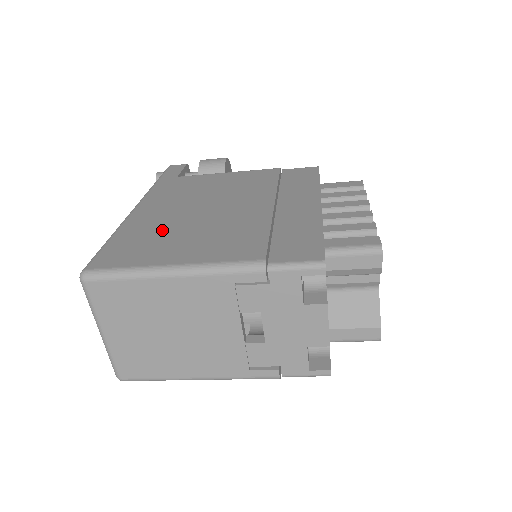
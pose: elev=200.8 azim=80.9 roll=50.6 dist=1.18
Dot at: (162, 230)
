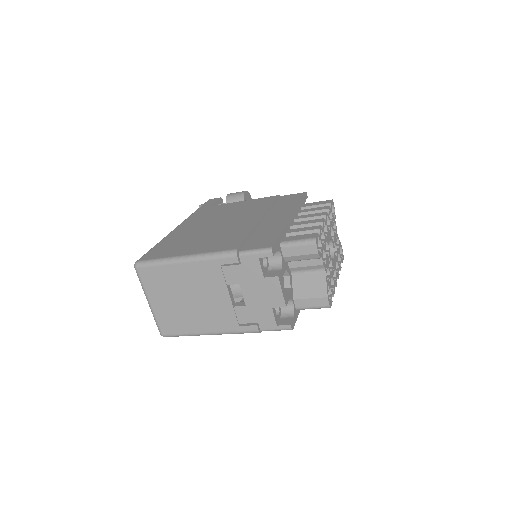
Dot at: (187, 238)
